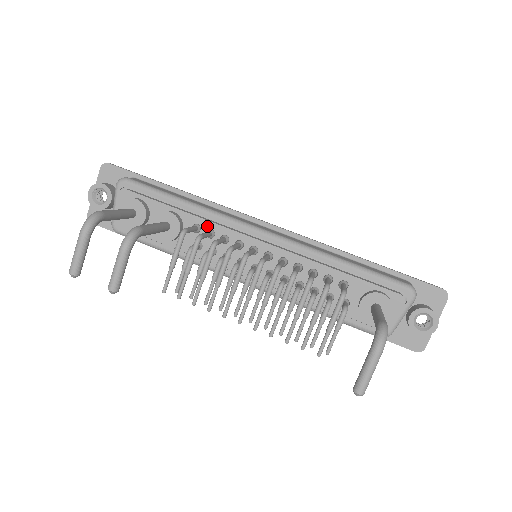
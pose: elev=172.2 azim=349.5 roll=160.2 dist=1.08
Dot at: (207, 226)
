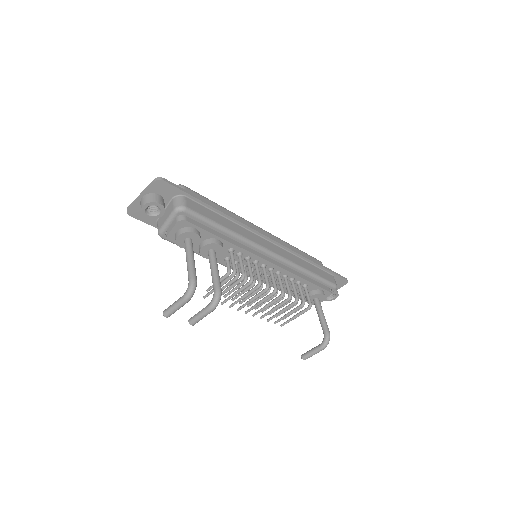
Dot at: (239, 251)
